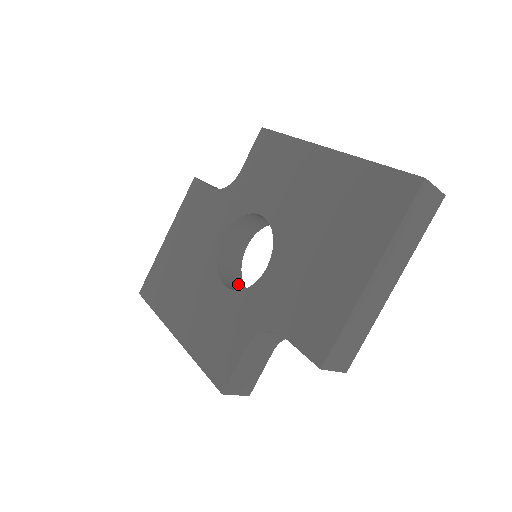
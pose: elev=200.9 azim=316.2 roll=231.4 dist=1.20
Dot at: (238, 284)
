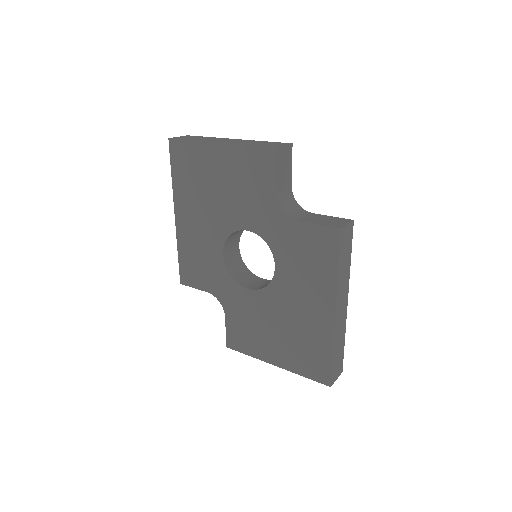
Dot at: (236, 240)
